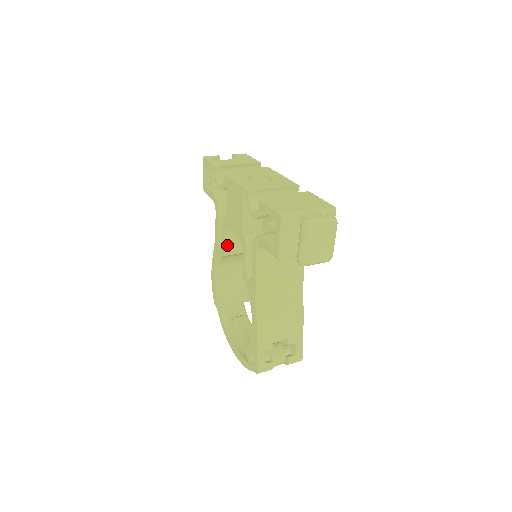
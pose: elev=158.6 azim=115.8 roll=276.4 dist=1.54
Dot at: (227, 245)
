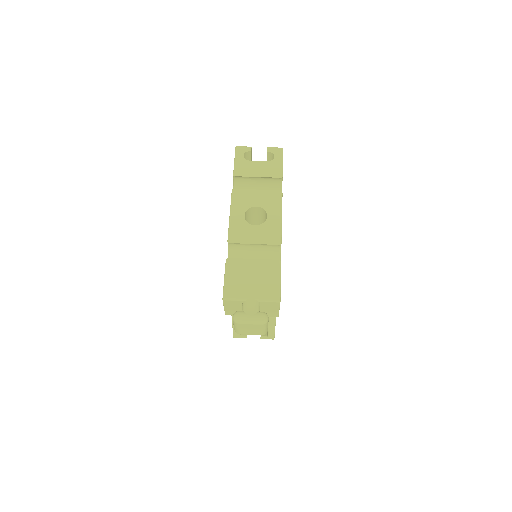
Dot at: occluded
